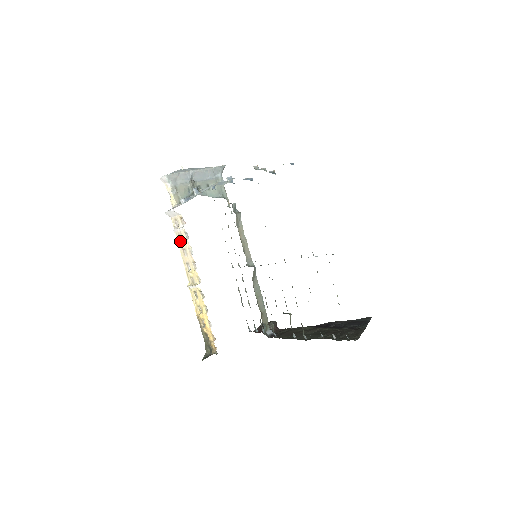
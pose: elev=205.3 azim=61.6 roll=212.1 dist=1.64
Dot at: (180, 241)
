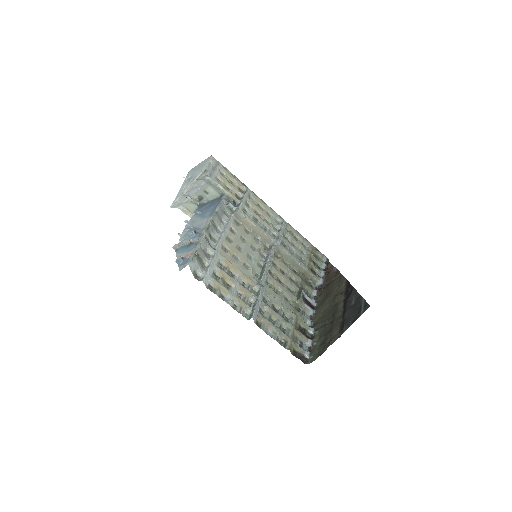
Dot at: occluded
